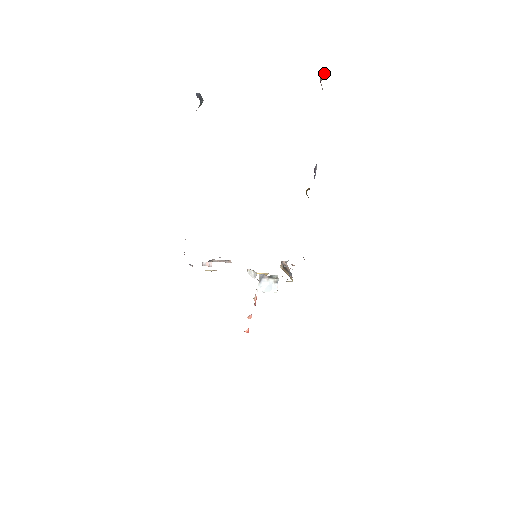
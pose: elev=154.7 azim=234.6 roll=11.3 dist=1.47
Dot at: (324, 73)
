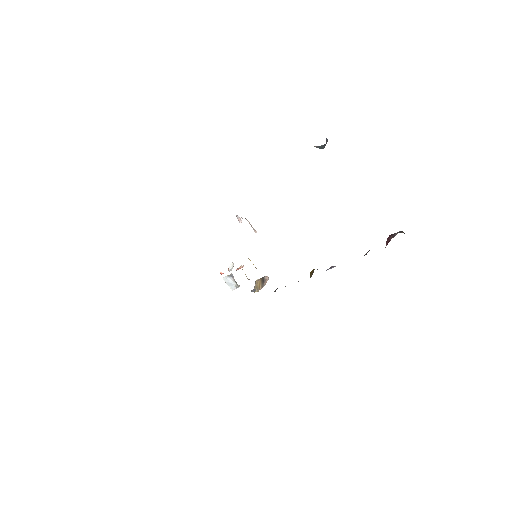
Dot at: (404, 233)
